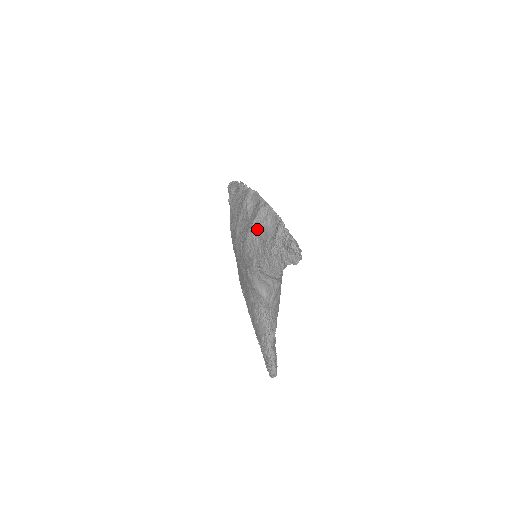
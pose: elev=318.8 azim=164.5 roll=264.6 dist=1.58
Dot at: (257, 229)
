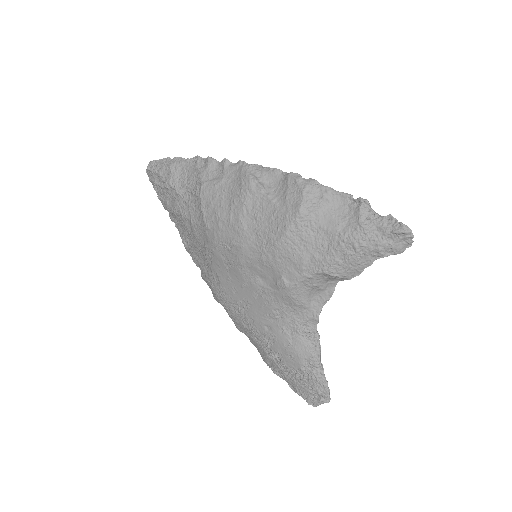
Dot at: (309, 217)
